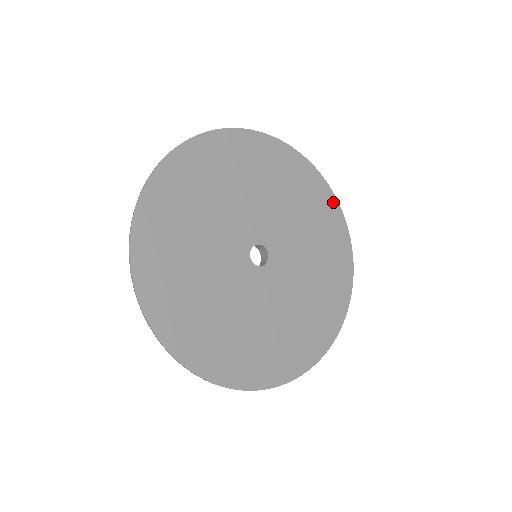
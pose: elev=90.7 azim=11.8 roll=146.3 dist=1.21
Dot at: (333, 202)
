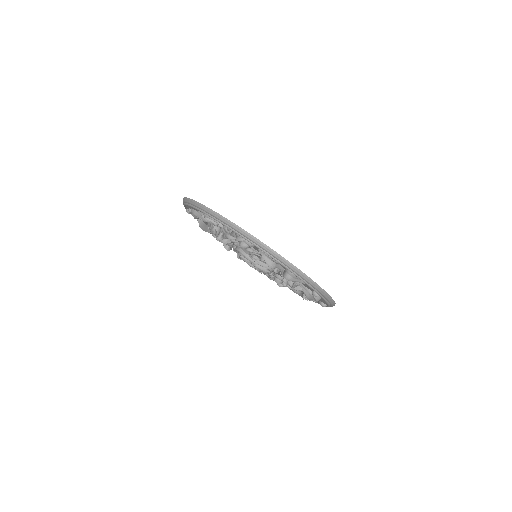
Dot at: occluded
